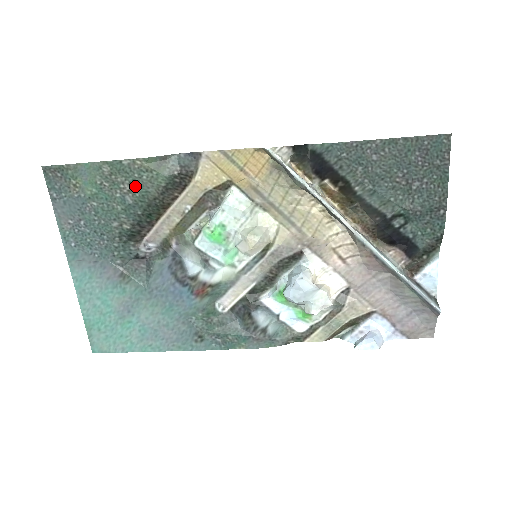
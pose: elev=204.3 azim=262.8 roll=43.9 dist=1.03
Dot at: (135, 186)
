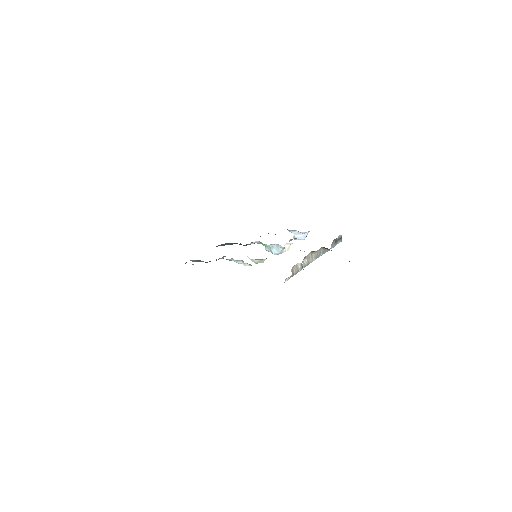
Dot at: occluded
